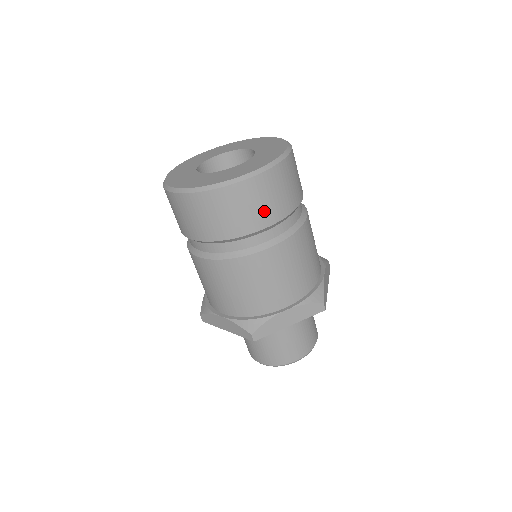
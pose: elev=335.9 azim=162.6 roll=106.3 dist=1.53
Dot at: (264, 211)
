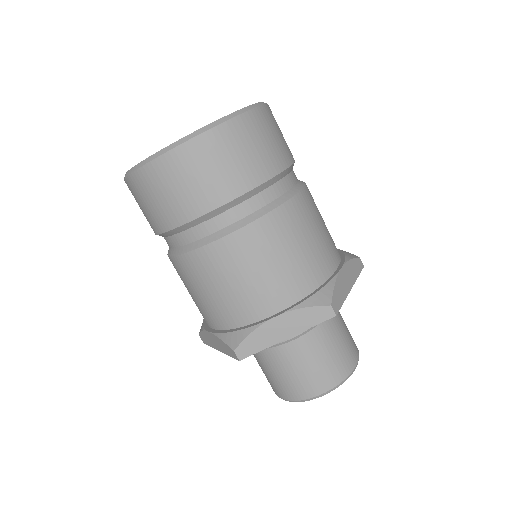
Dot at: (218, 182)
